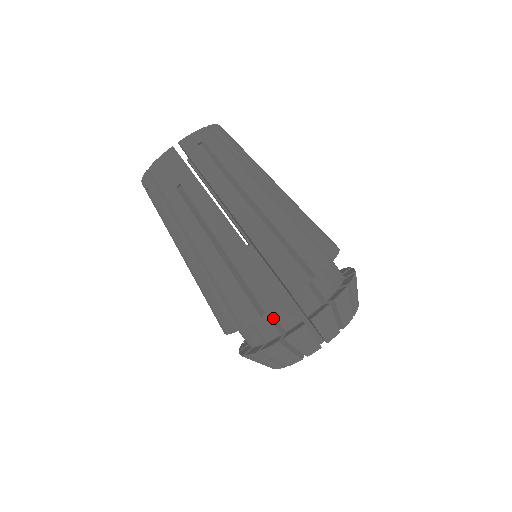
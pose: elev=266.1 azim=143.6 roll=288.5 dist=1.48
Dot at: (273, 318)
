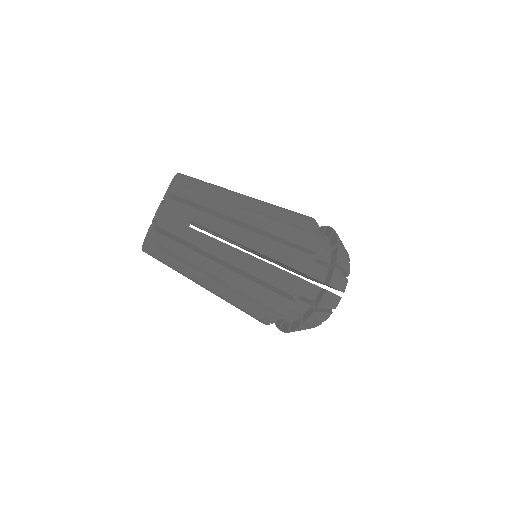
Dot at: occluded
